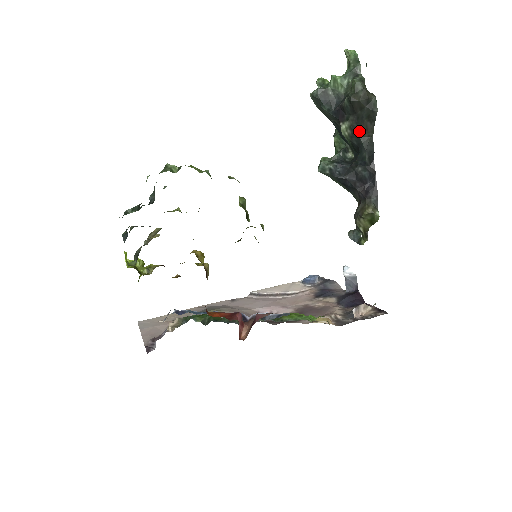
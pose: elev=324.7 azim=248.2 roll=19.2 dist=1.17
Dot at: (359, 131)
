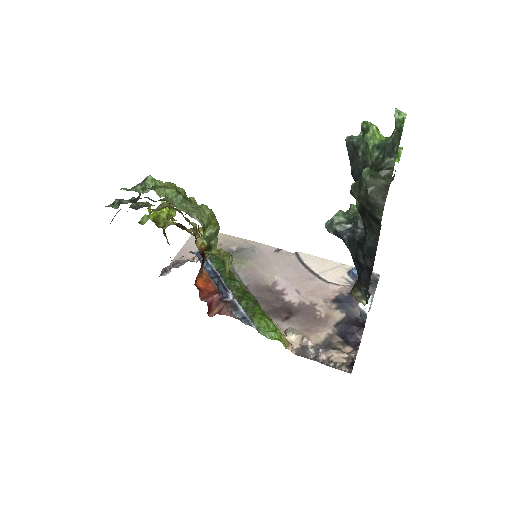
Dot at: (365, 221)
